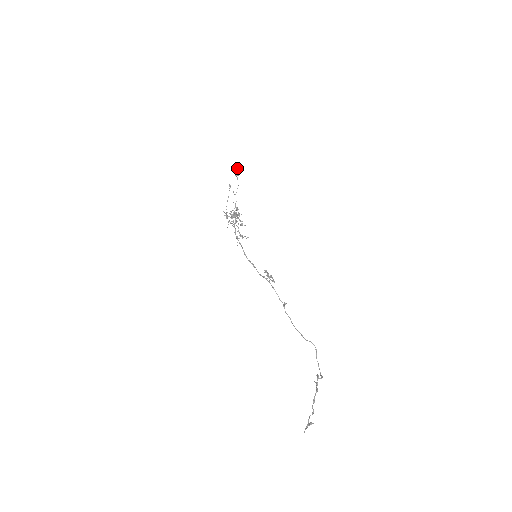
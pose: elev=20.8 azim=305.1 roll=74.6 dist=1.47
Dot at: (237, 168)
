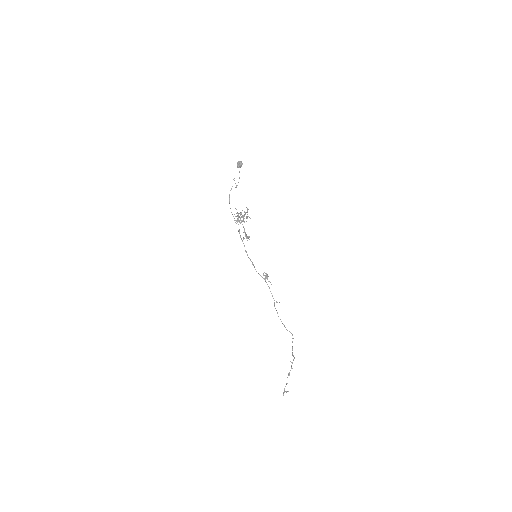
Dot at: (241, 161)
